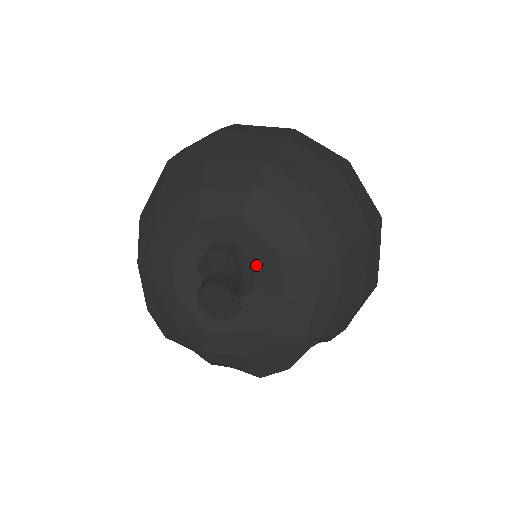
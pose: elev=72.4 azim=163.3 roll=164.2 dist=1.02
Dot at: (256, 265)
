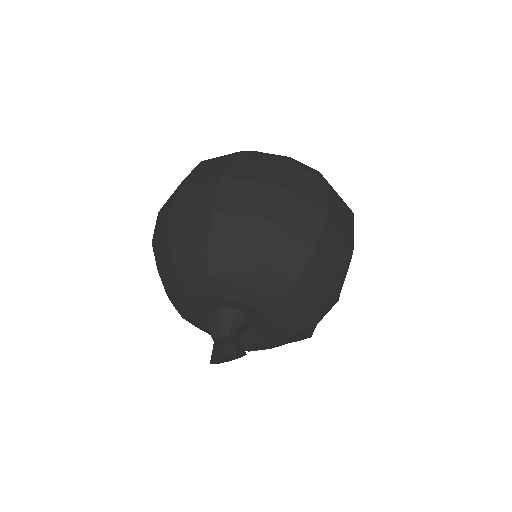
Dot at: (243, 312)
